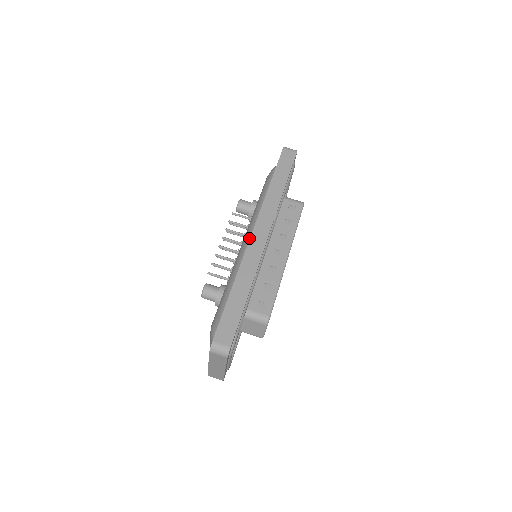
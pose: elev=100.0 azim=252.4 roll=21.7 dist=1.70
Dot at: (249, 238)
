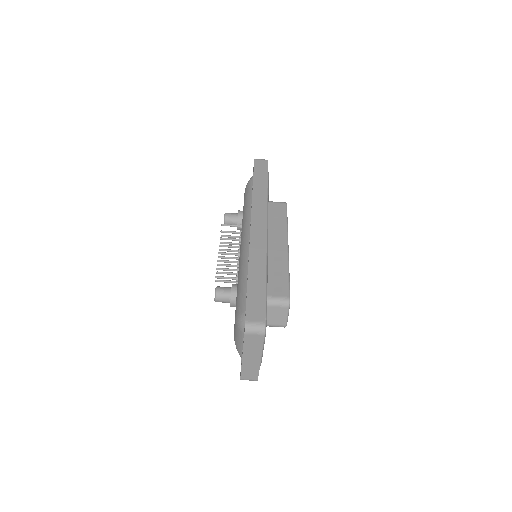
Dot at: (247, 235)
